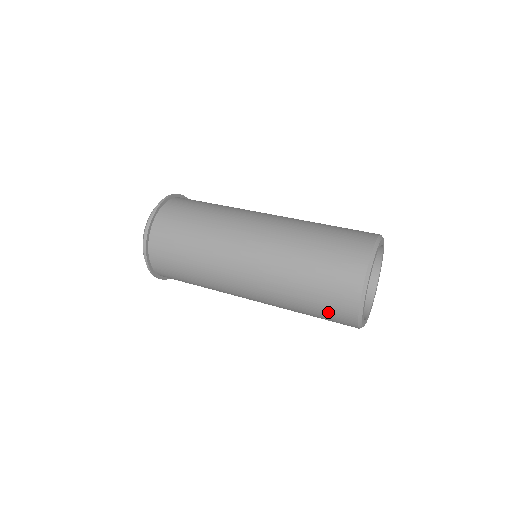
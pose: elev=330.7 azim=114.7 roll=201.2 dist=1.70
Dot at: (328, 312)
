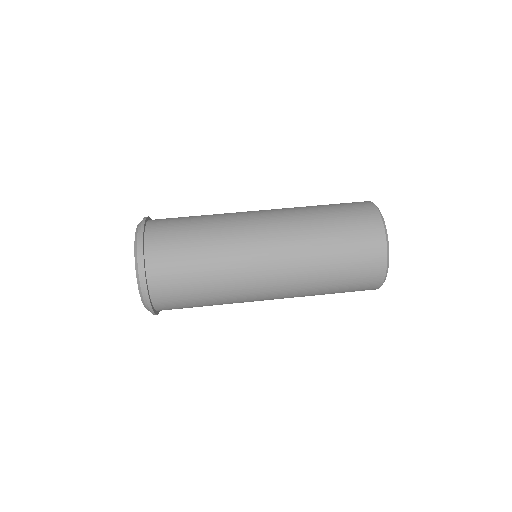
Dot at: occluded
